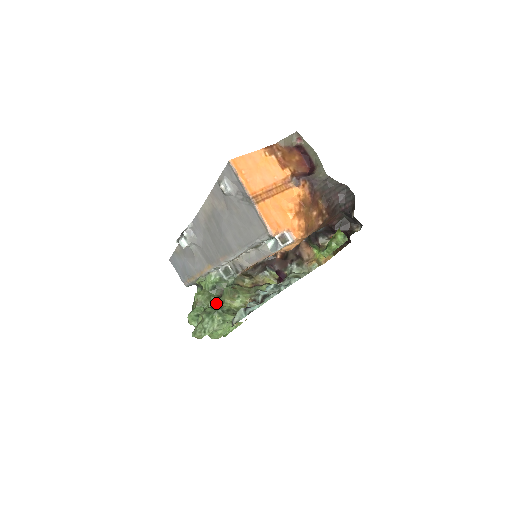
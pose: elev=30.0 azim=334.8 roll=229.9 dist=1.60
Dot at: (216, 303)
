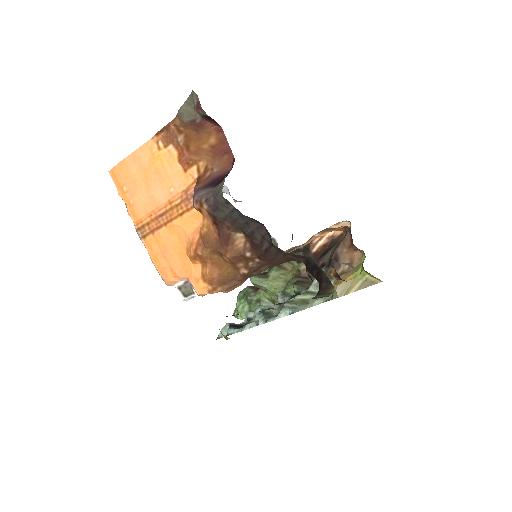
Dot at: occluded
